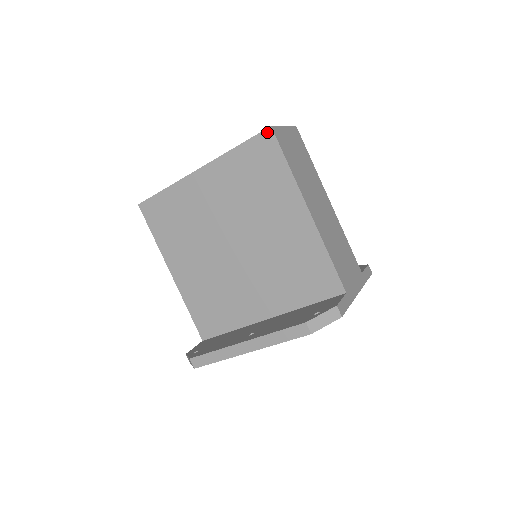
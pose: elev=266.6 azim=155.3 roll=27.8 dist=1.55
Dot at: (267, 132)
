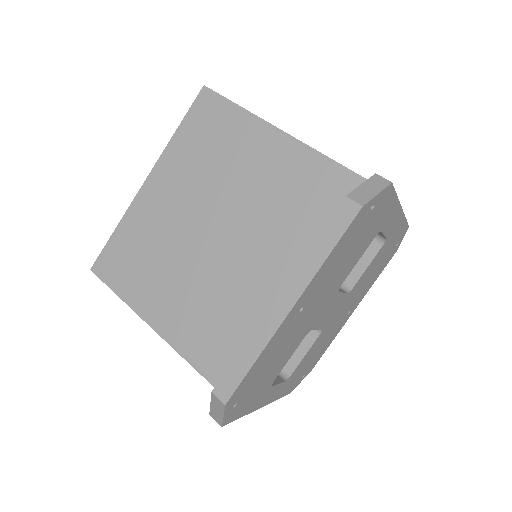
Dot at: (202, 93)
